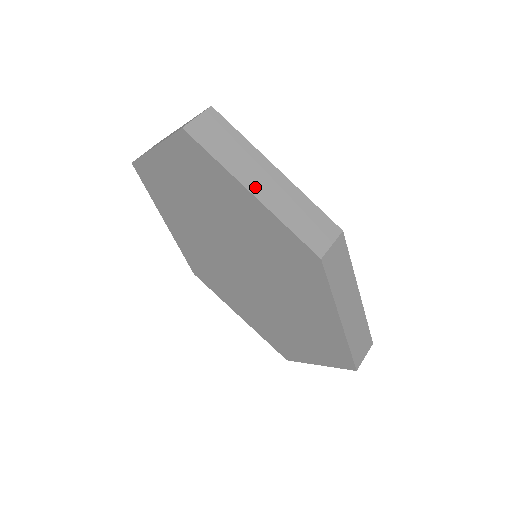
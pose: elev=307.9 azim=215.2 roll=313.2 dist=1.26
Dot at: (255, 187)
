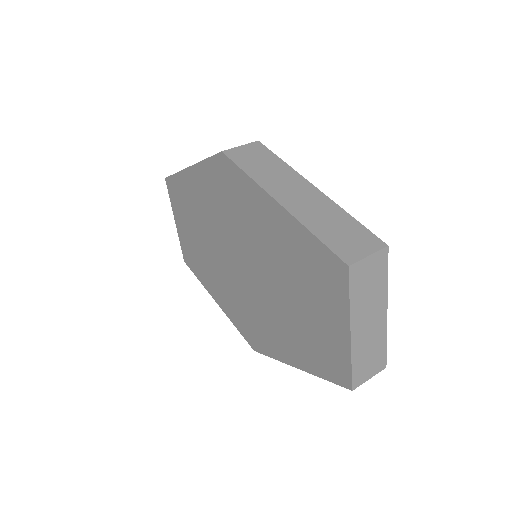
Dot at: occluded
